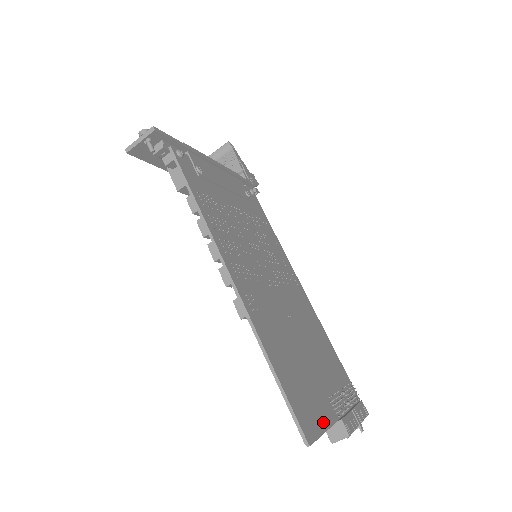
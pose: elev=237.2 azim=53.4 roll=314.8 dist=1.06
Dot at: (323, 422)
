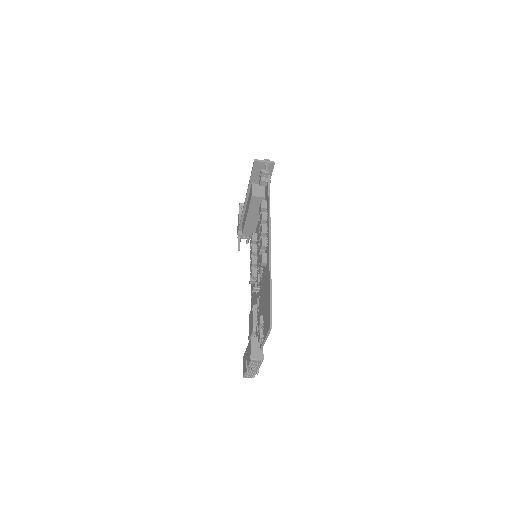
Dot at: occluded
